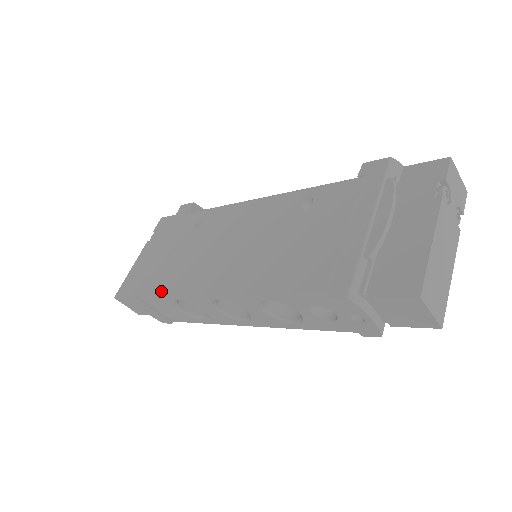
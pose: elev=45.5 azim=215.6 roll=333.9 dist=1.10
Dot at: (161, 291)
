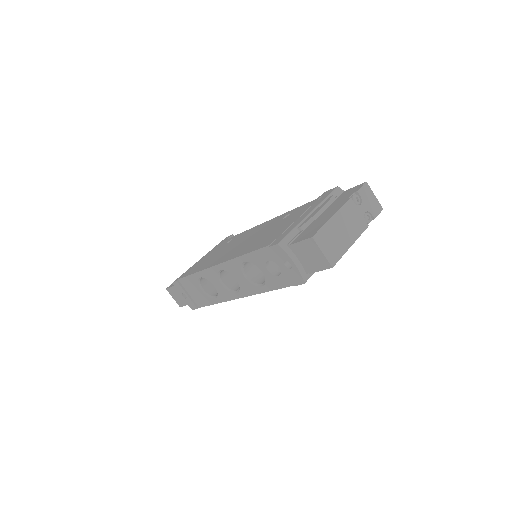
Dot at: (192, 273)
